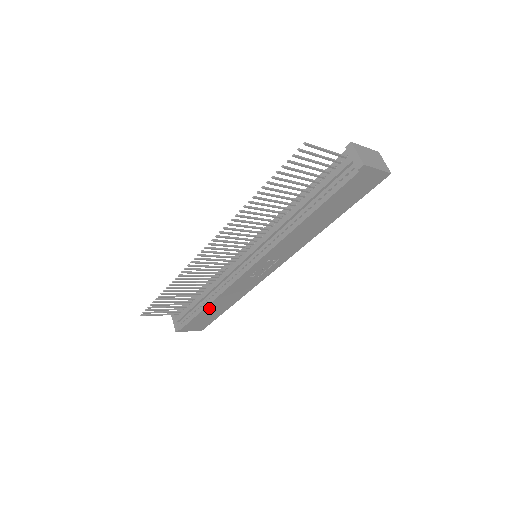
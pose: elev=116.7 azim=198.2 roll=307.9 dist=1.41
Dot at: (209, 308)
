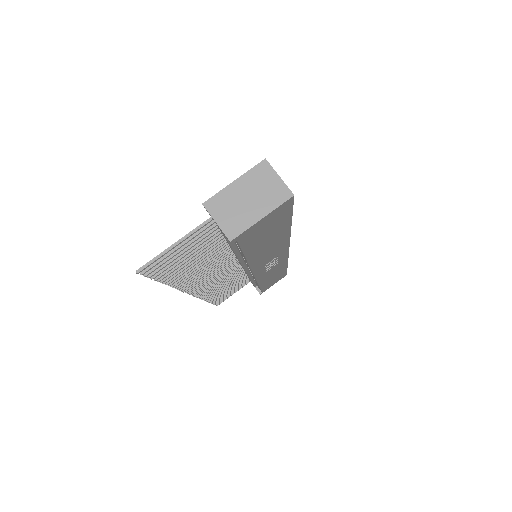
Dot at: (264, 284)
